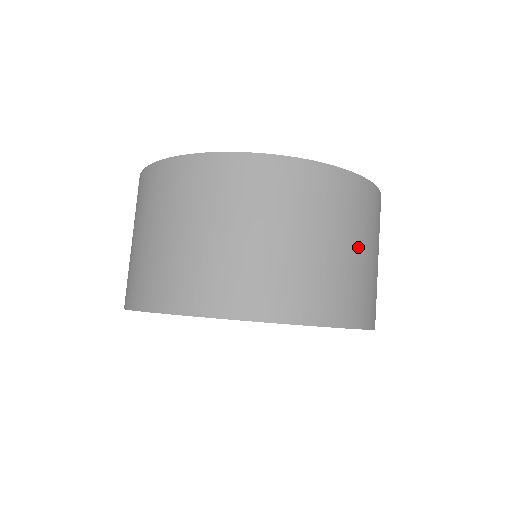
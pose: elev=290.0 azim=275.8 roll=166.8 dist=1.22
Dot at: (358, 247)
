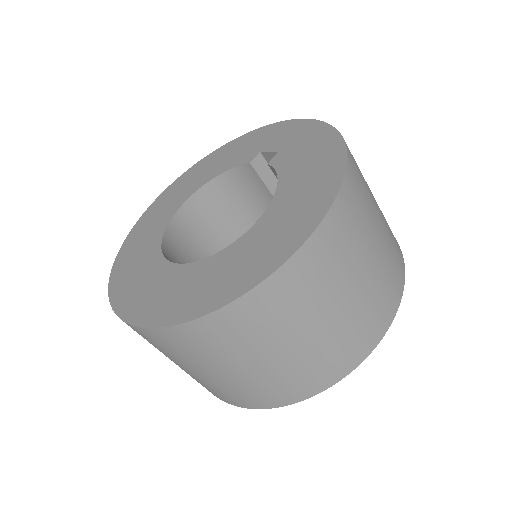
Dot at: (374, 198)
